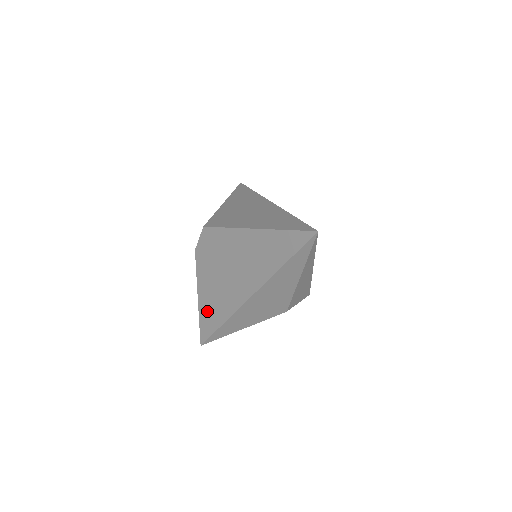
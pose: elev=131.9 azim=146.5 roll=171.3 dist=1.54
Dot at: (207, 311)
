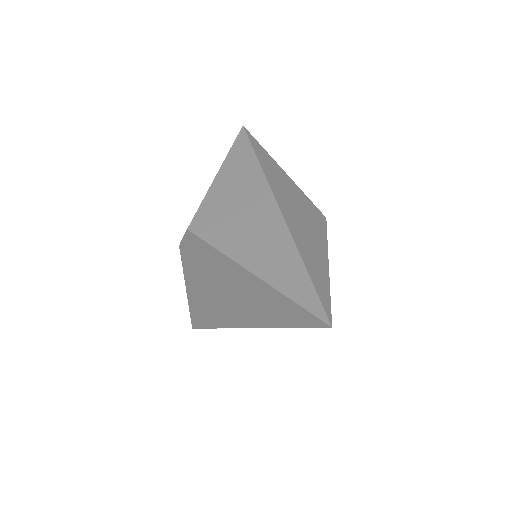
Dot at: (197, 307)
